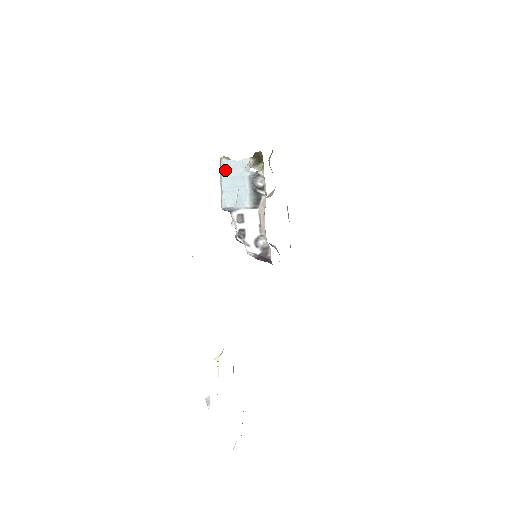
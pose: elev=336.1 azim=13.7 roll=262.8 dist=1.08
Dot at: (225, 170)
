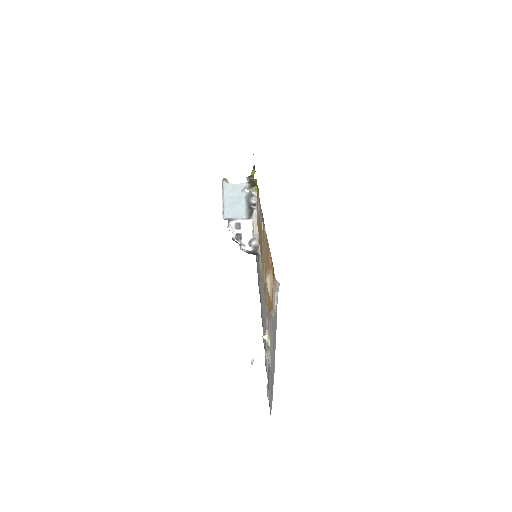
Dot at: (227, 191)
